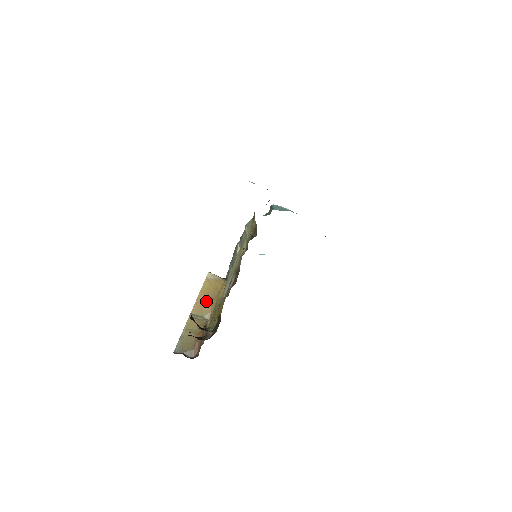
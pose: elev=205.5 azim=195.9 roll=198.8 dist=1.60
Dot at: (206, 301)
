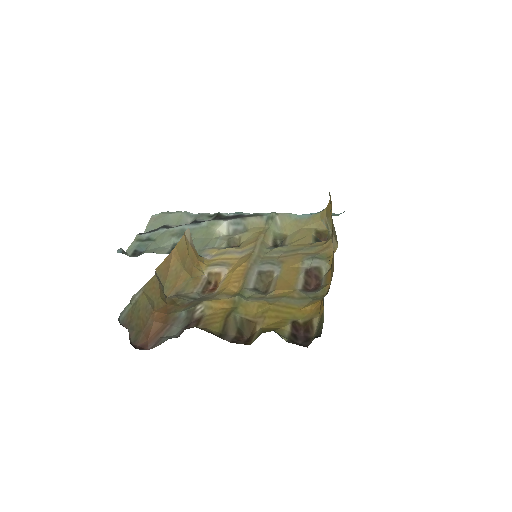
Dot at: (177, 267)
